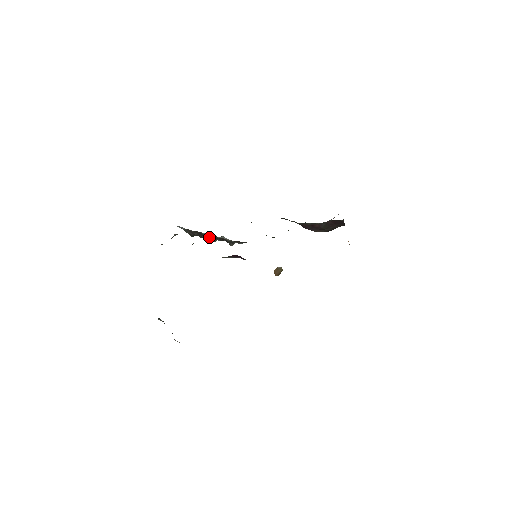
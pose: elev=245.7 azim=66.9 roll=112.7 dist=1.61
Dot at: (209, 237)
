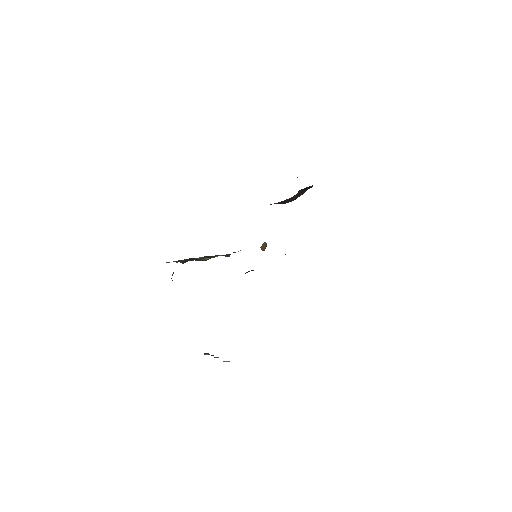
Dot at: (203, 258)
